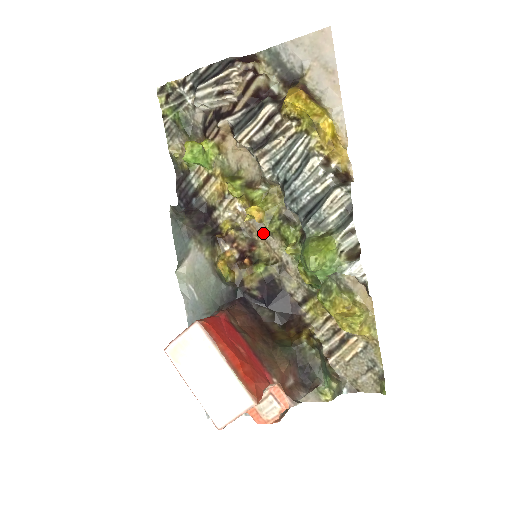
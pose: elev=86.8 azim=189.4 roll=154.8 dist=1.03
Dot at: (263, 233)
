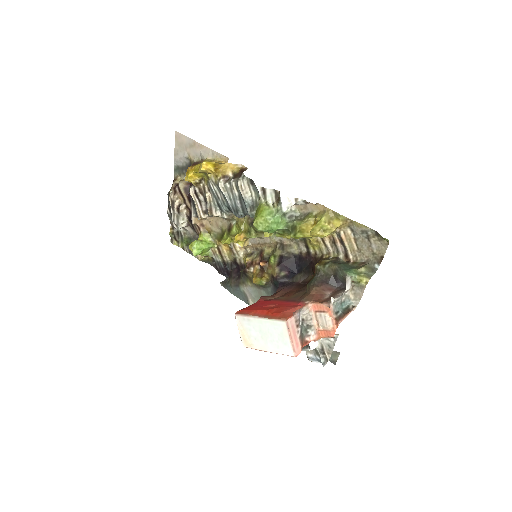
Dot at: (259, 242)
